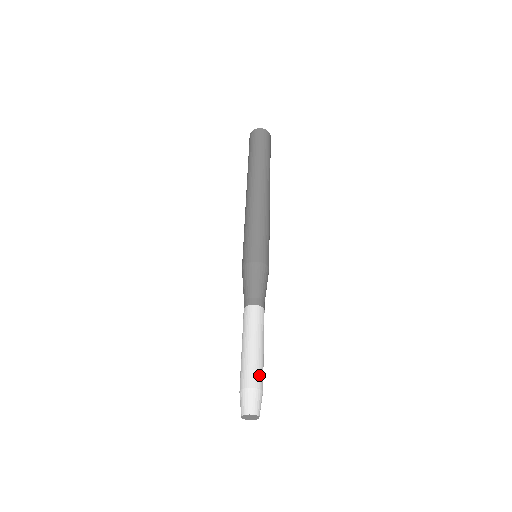
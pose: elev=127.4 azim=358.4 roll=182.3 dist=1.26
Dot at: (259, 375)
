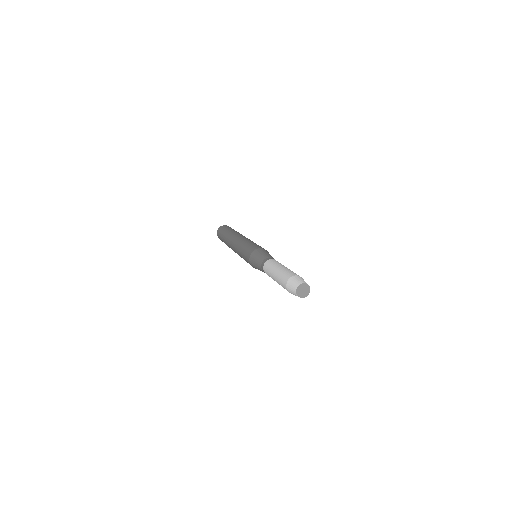
Dot at: occluded
